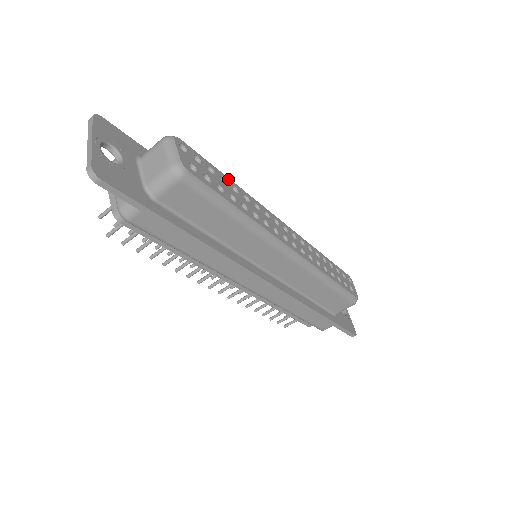
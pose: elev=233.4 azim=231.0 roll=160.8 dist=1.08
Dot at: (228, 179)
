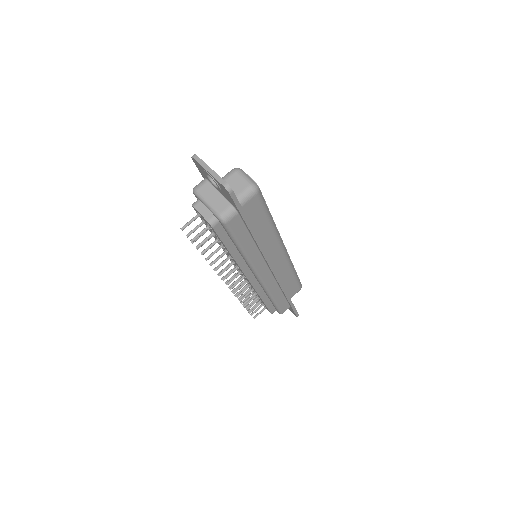
Dot at: occluded
